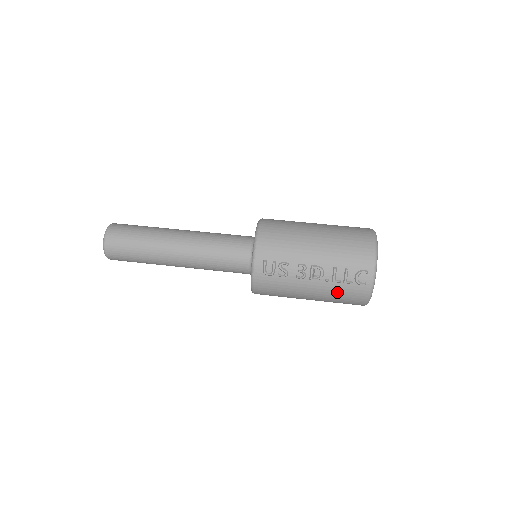
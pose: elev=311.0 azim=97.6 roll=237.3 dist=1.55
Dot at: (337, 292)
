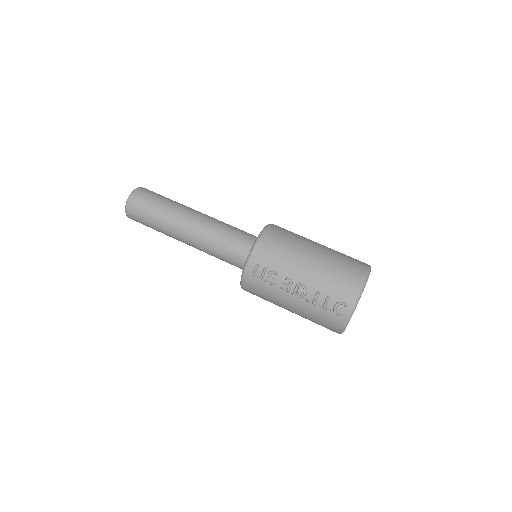
Dot at: (315, 314)
